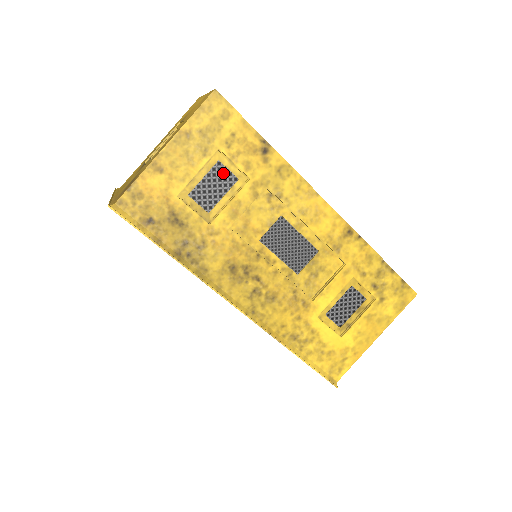
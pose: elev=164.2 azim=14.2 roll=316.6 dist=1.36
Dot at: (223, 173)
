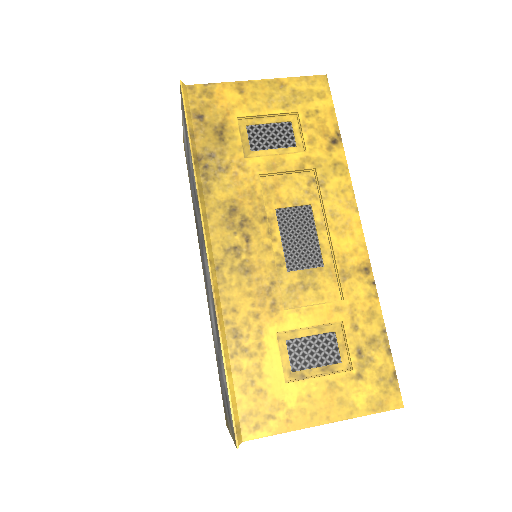
Dot at: (287, 133)
